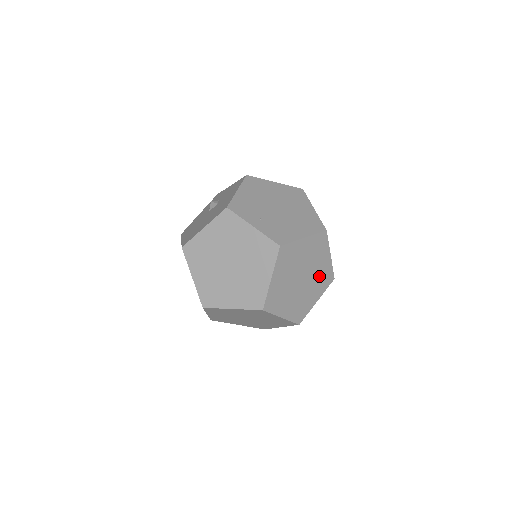
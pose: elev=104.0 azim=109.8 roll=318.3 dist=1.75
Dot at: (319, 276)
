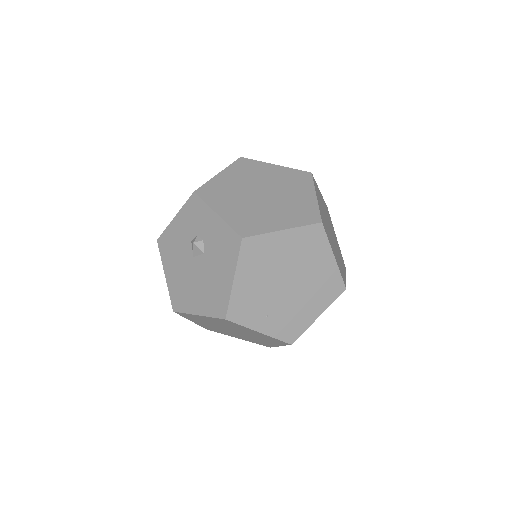
Dot at: occluded
